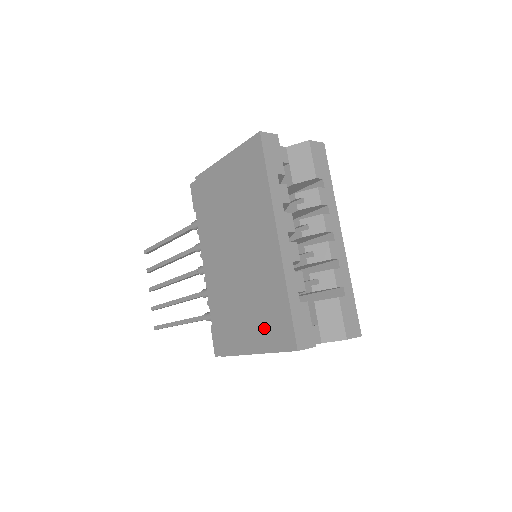
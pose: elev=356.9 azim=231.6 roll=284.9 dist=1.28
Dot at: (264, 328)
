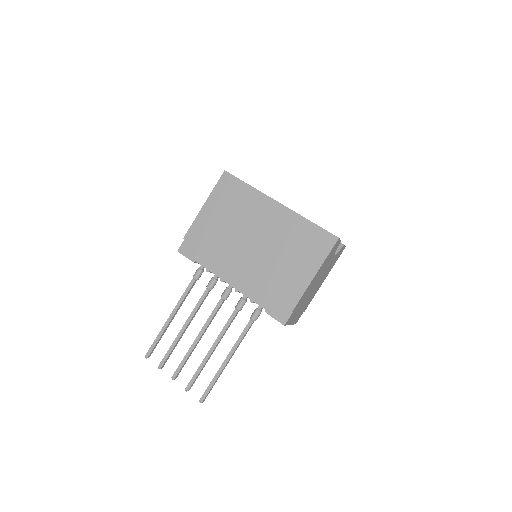
Dot at: (309, 254)
